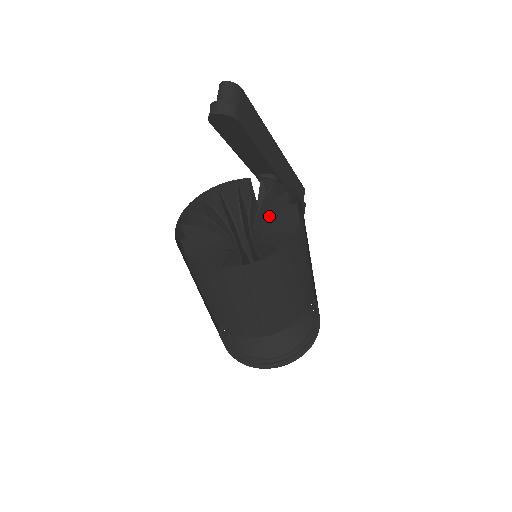
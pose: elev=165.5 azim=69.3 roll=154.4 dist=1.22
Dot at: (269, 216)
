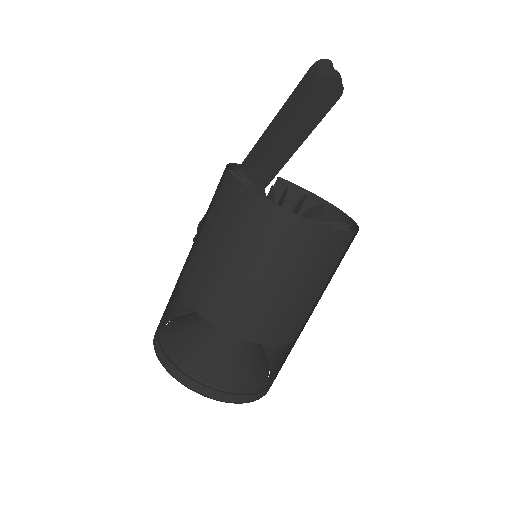
Dot at: (293, 211)
